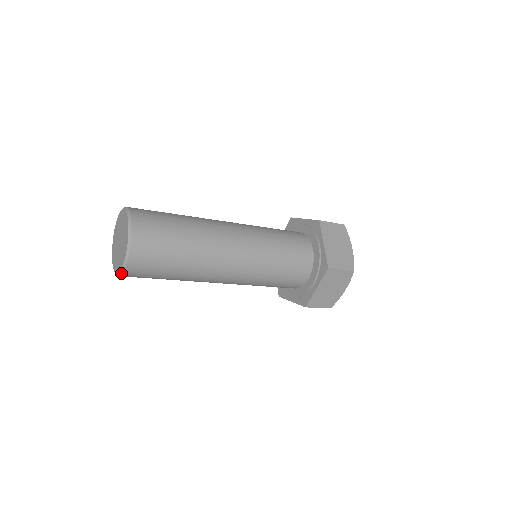
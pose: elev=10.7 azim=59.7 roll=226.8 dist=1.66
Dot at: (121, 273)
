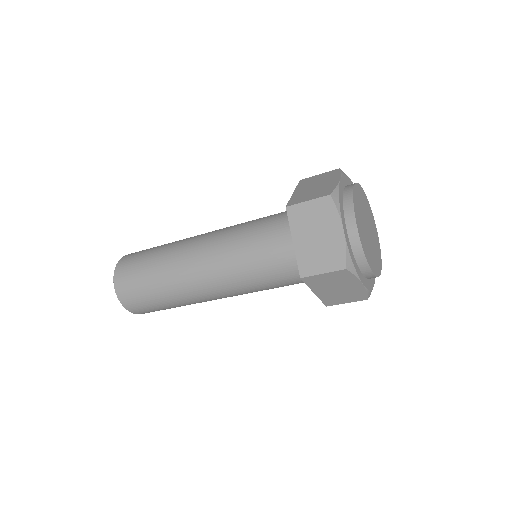
Dot at: occluded
